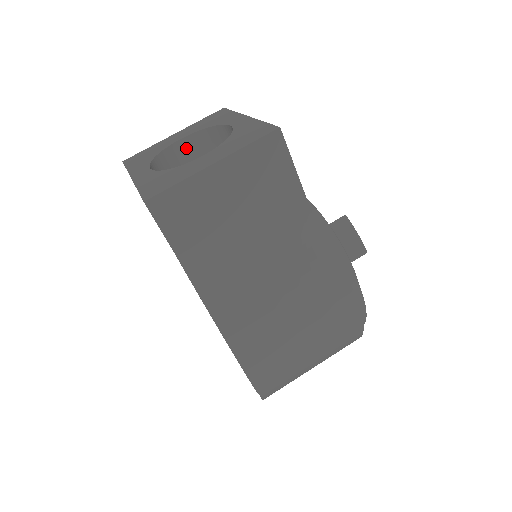
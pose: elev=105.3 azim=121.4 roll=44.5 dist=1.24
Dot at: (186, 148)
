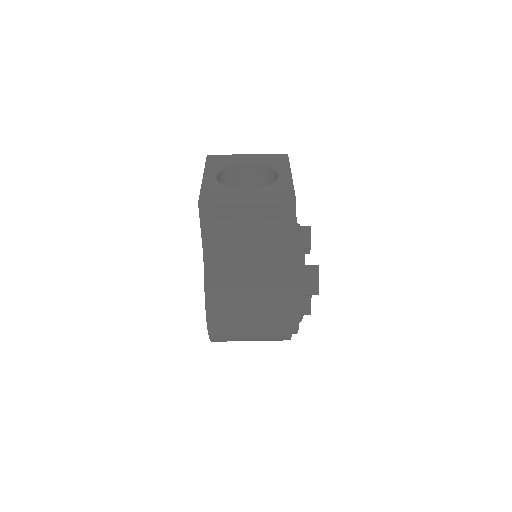
Dot at: (248, 170)
